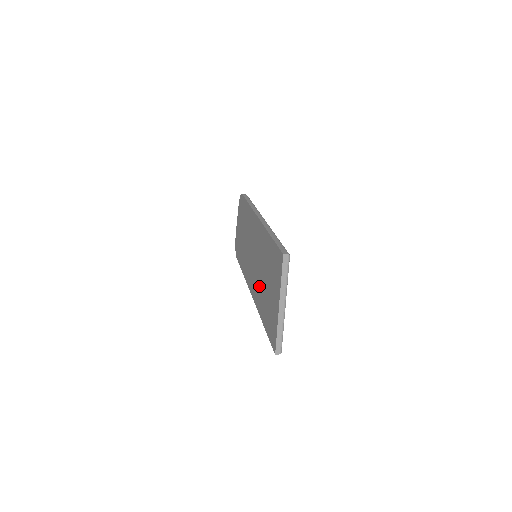
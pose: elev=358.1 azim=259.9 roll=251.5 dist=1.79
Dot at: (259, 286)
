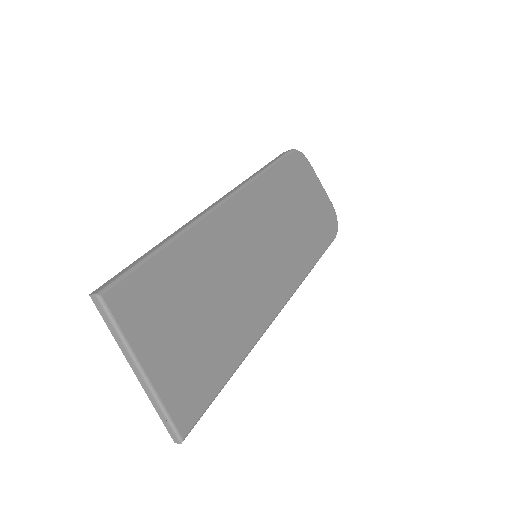
Dot at: occluded
